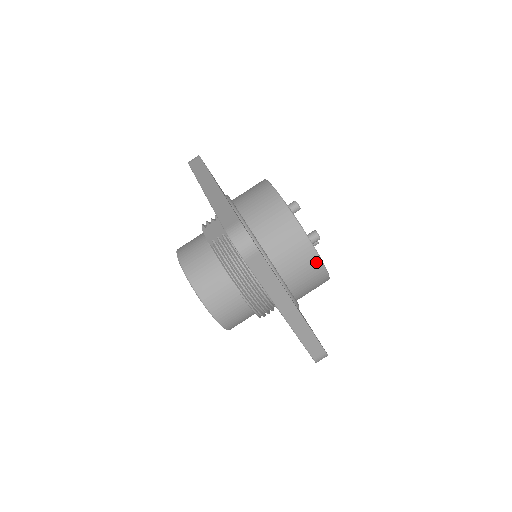
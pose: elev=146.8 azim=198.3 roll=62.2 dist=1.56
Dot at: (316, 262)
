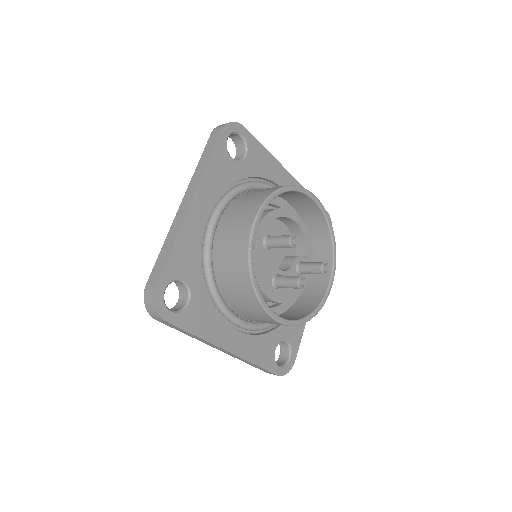
Dot at: (270, 319)
